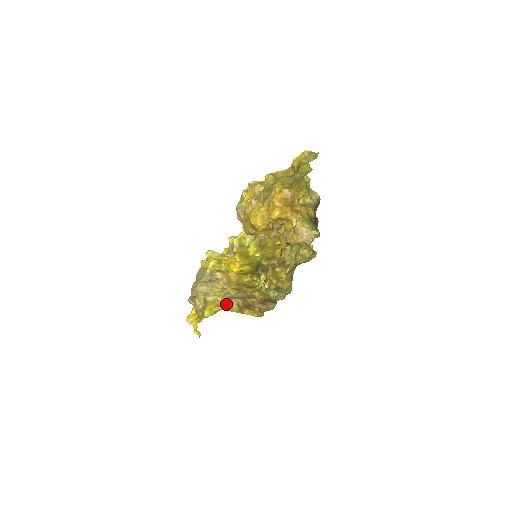
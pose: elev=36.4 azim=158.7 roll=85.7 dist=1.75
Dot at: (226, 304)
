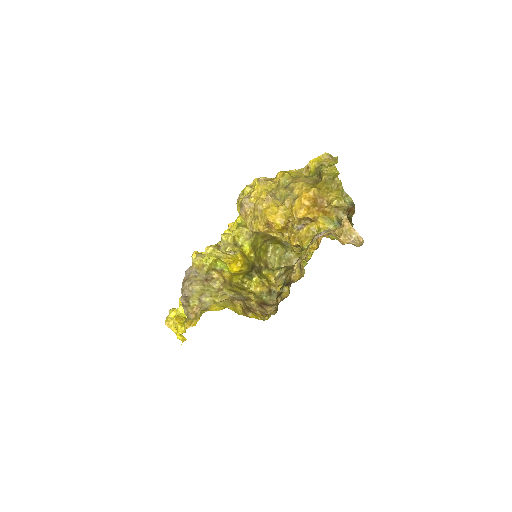
Dot at: (231, 306)
